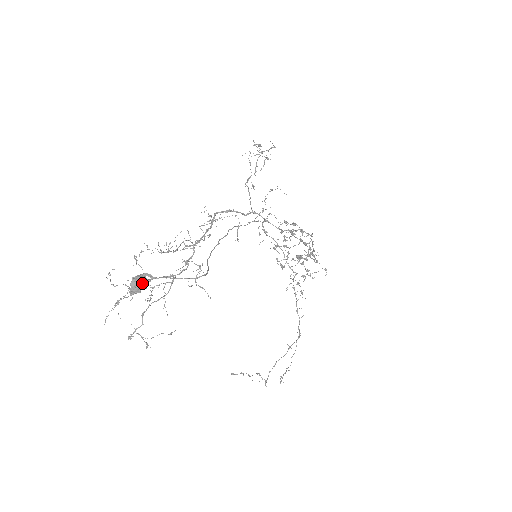
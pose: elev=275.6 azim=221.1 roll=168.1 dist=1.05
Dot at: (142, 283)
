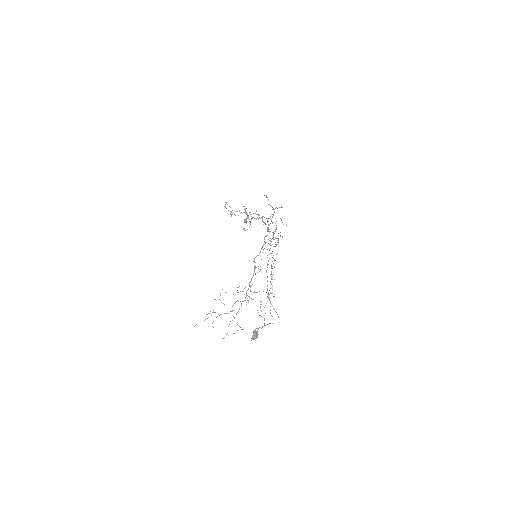
Dot at: occluded
